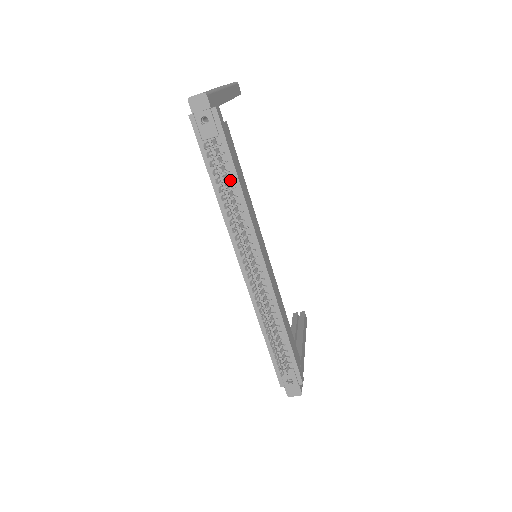
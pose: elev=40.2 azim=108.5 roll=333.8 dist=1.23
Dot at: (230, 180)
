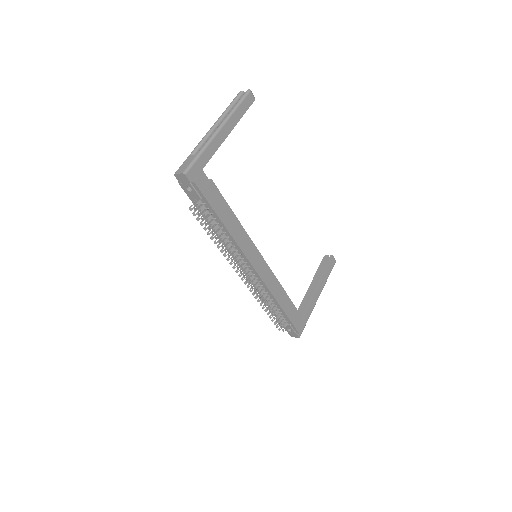
Dot at: (218, 223)
